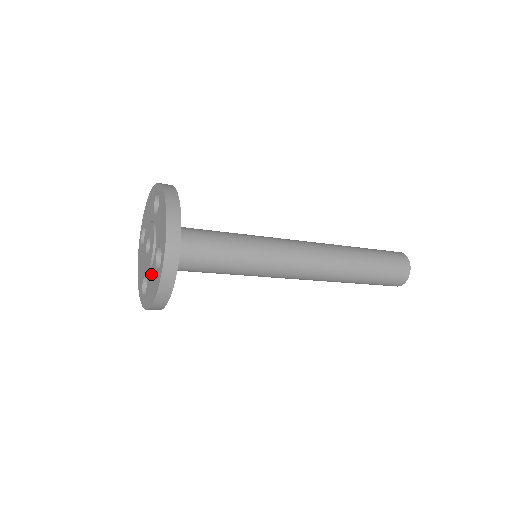
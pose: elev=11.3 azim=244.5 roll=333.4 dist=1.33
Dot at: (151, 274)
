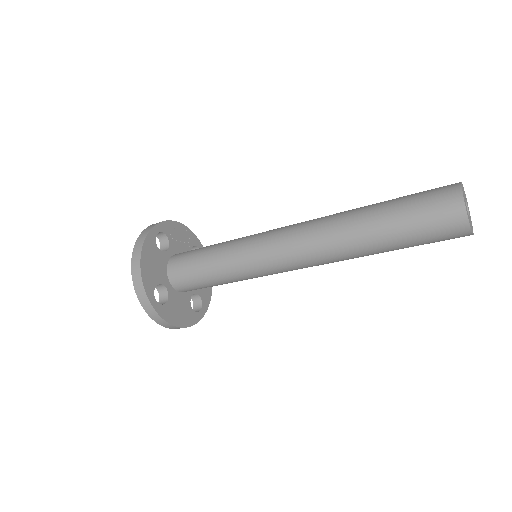
Dot at: occluded
